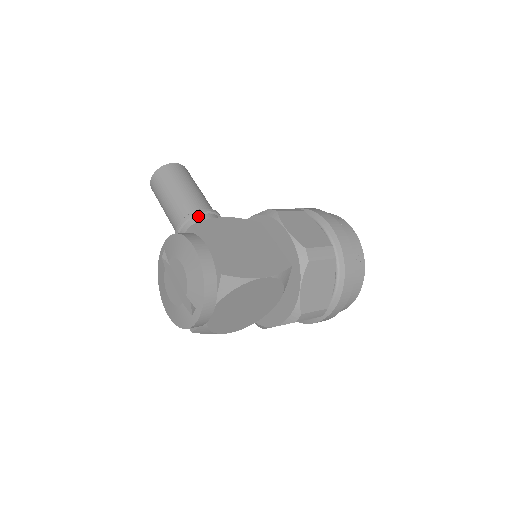
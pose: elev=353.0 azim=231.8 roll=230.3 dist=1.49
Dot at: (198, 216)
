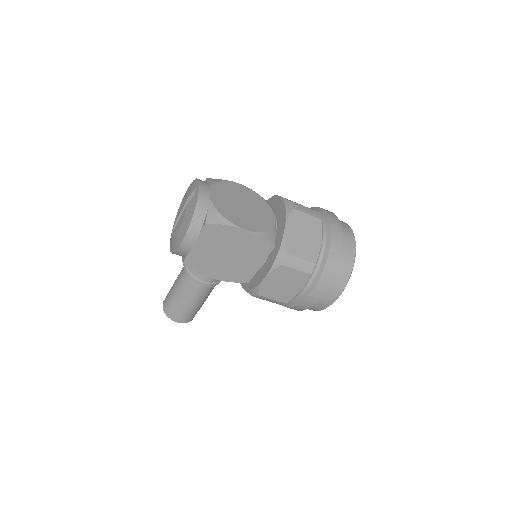
Dot at: occluded
